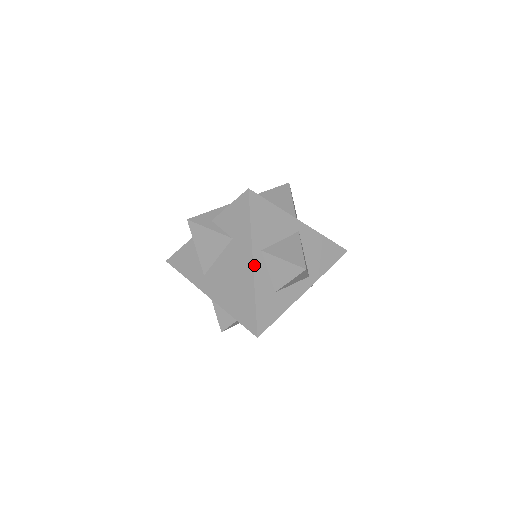
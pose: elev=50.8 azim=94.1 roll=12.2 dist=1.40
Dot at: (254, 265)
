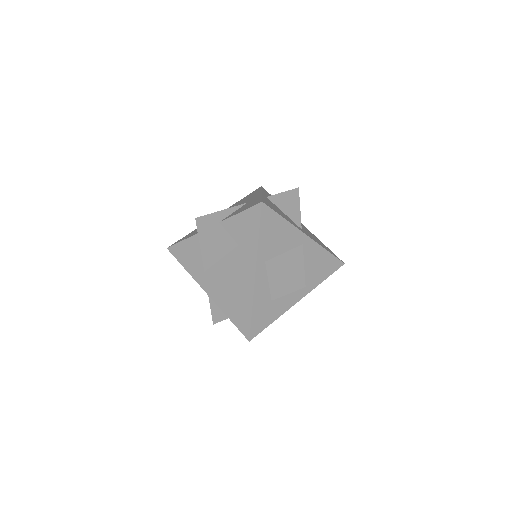
Dot at: (256, 275)
